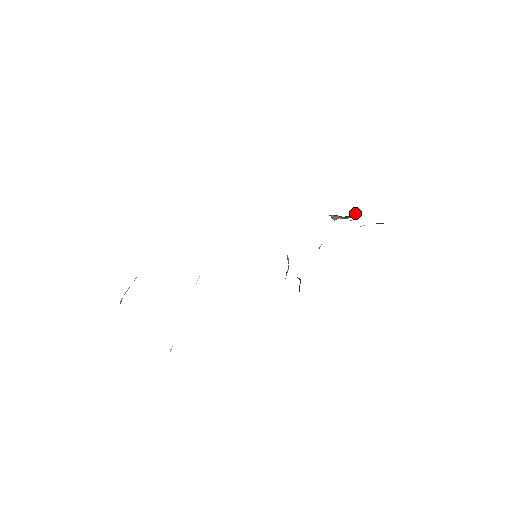
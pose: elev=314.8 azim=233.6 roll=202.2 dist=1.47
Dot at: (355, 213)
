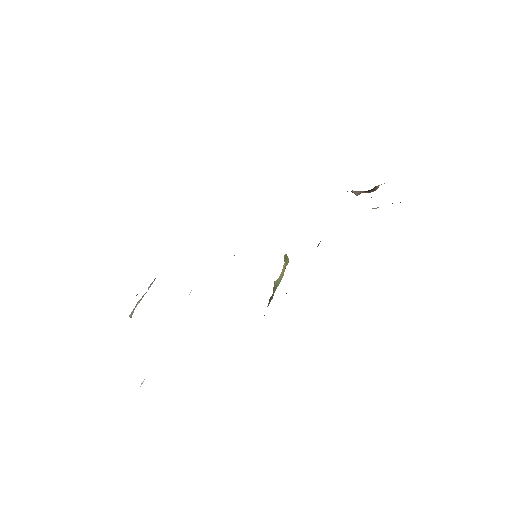
Dot at: (379, 185)
